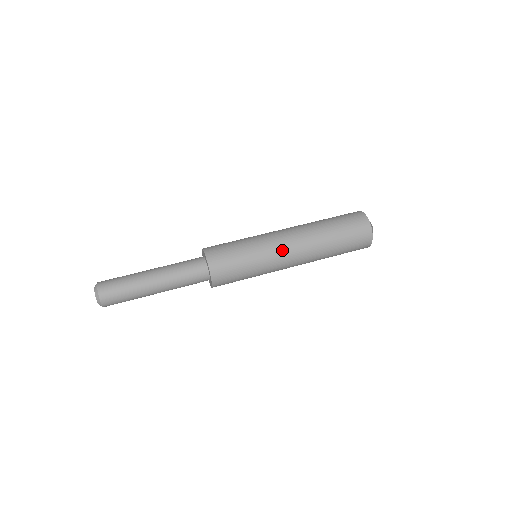
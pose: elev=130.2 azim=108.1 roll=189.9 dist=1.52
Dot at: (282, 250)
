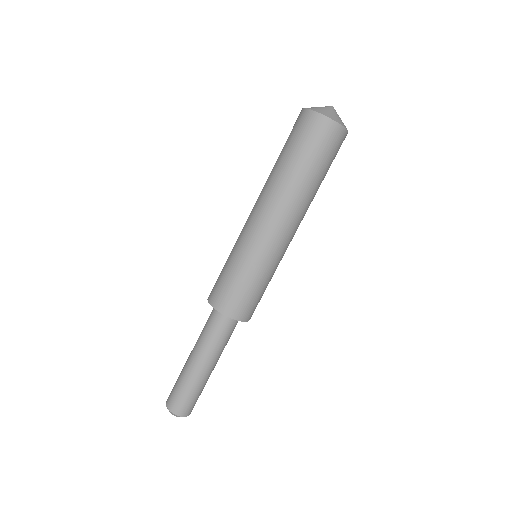
Dot at: occluded
